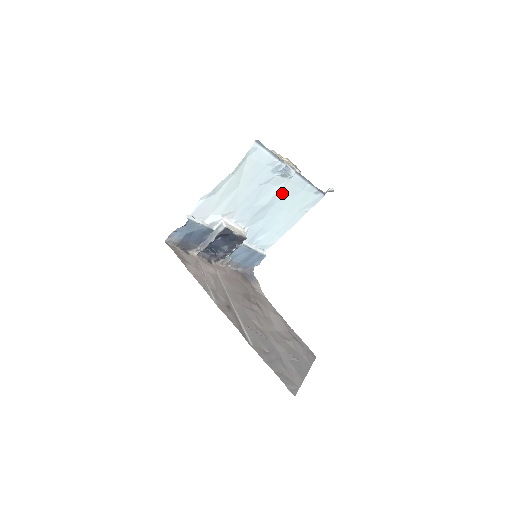
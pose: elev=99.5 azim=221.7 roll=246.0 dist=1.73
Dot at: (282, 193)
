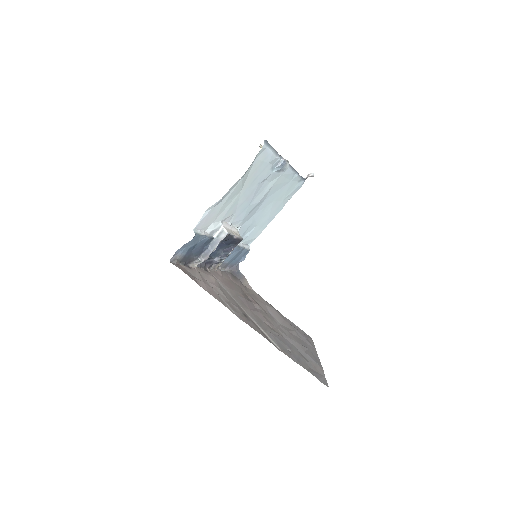
Dot at: (274, 187)
